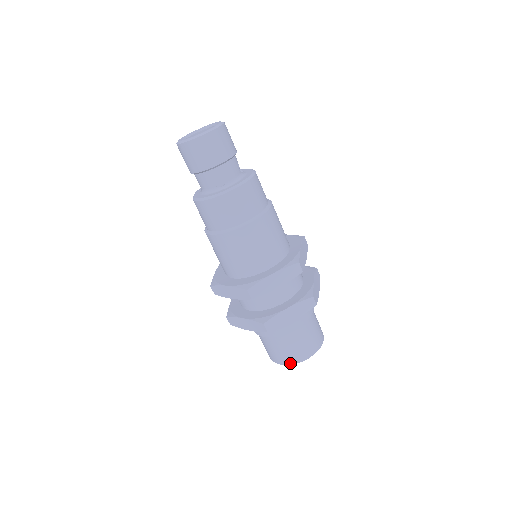
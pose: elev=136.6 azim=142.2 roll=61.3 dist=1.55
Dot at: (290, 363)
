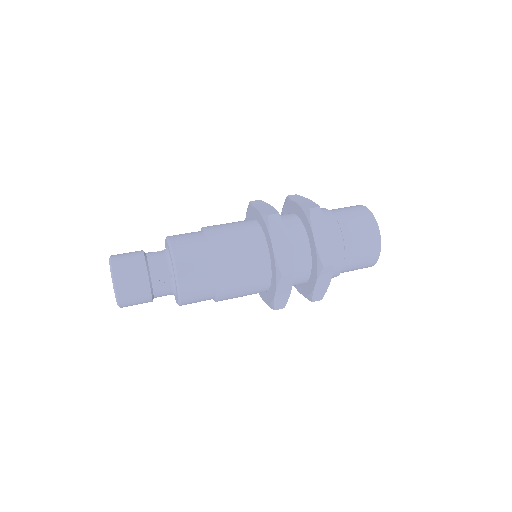
Dot at: (379, 248)
